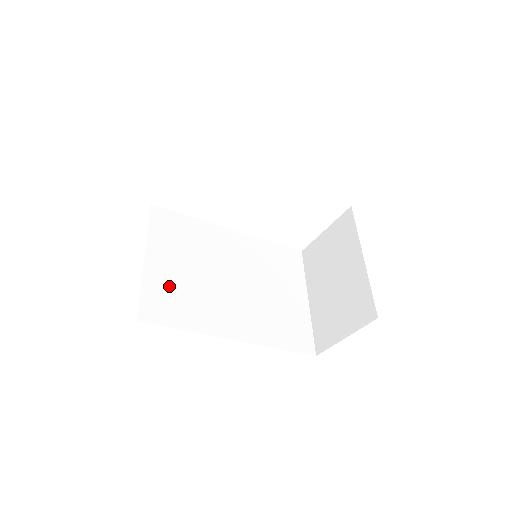
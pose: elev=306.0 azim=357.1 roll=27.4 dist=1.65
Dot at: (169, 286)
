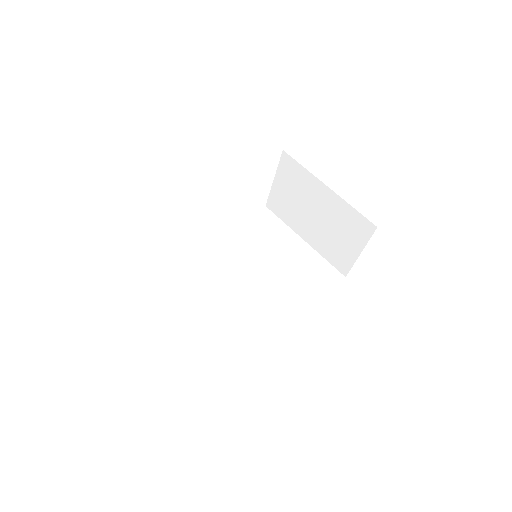
Dot at: (217, 332)
